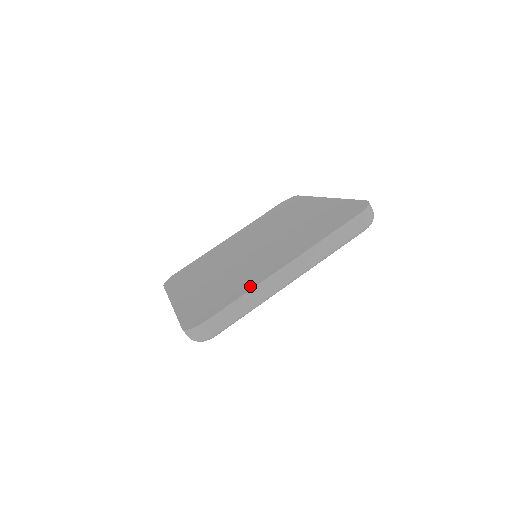
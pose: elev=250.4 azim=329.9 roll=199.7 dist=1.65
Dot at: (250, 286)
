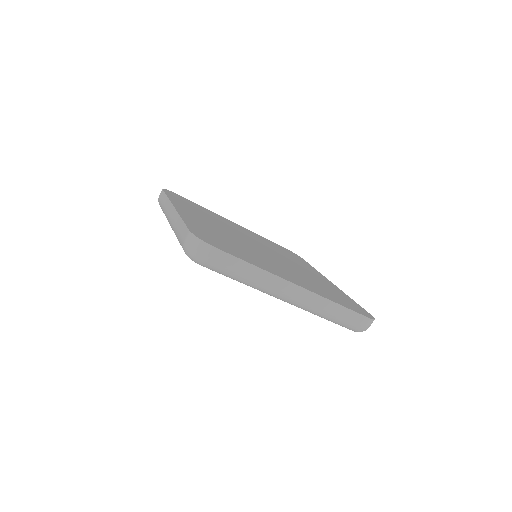
Dot at: (265, 268)
